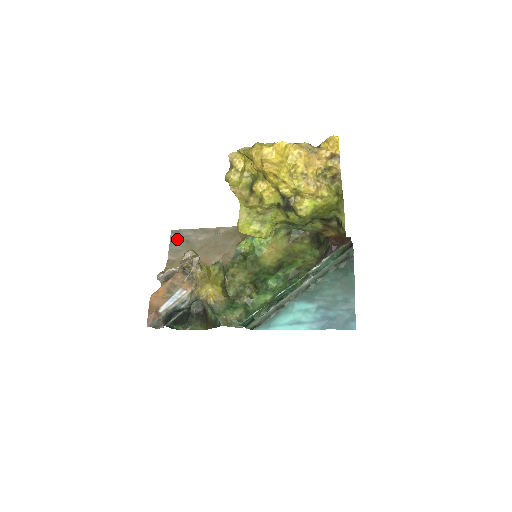
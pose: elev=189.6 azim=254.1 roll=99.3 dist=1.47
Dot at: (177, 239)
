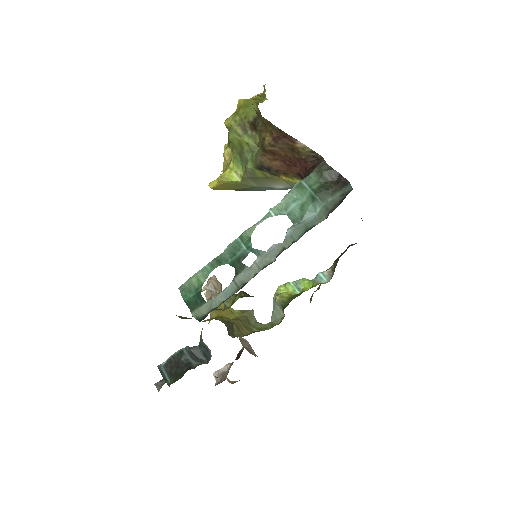
Dot at: occluded
